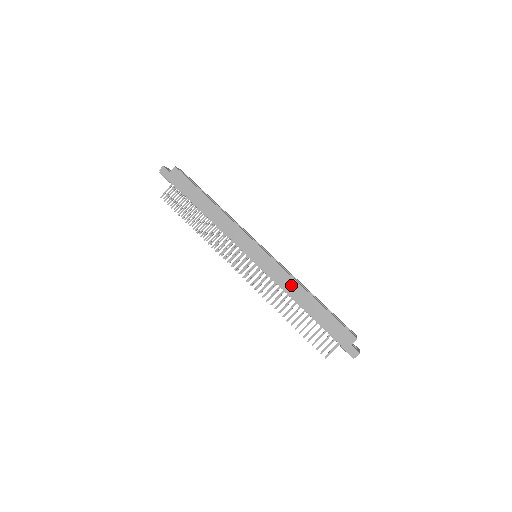
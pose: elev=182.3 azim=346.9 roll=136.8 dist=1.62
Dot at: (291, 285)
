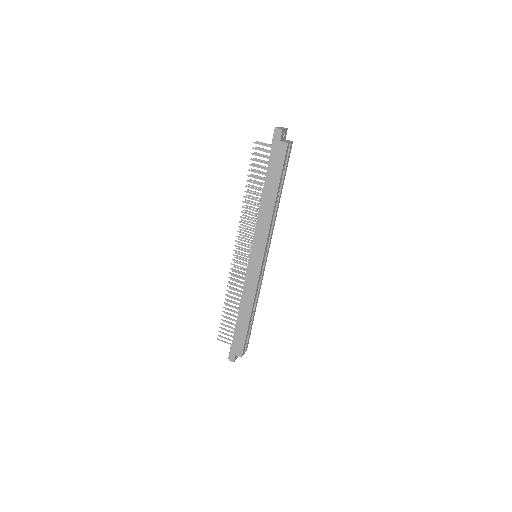
Dot at: (249, 298)
